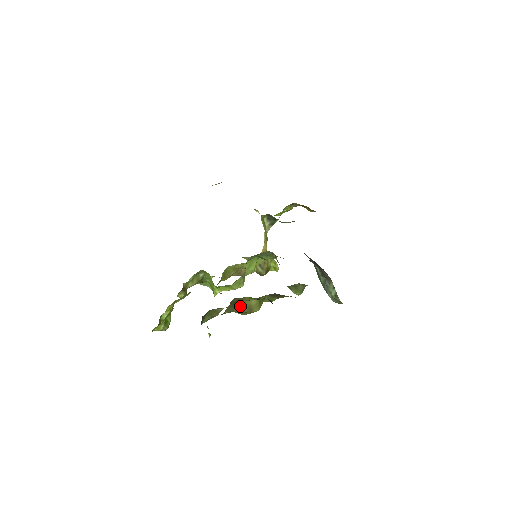
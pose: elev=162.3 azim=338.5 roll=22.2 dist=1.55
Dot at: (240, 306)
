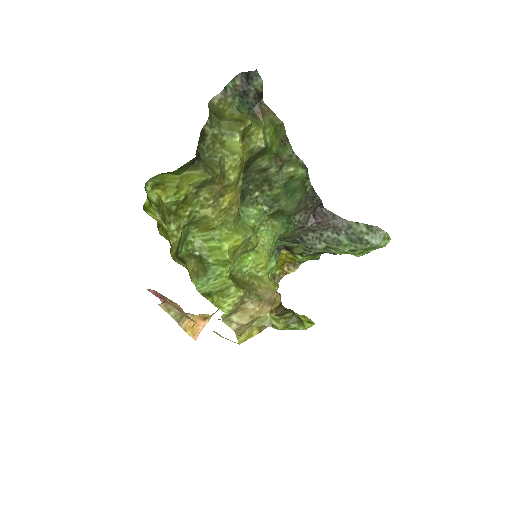
Dot at: (225, 119)
